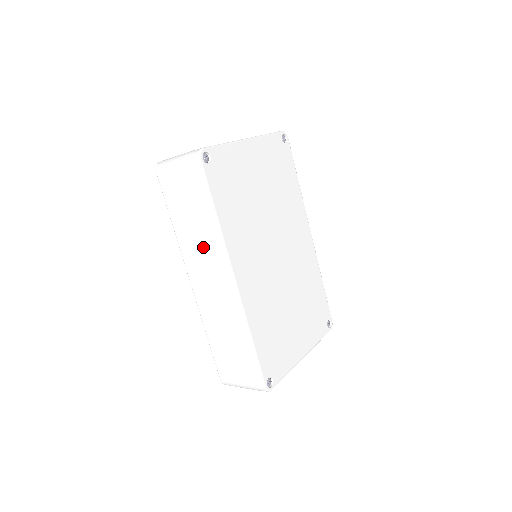
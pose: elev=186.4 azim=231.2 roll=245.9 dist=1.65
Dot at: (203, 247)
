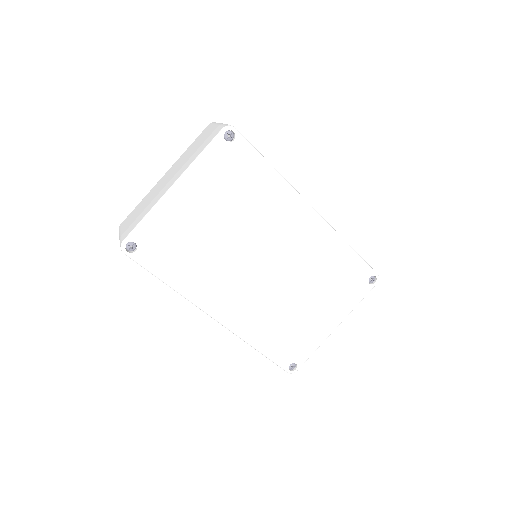
Dot at: occluded
